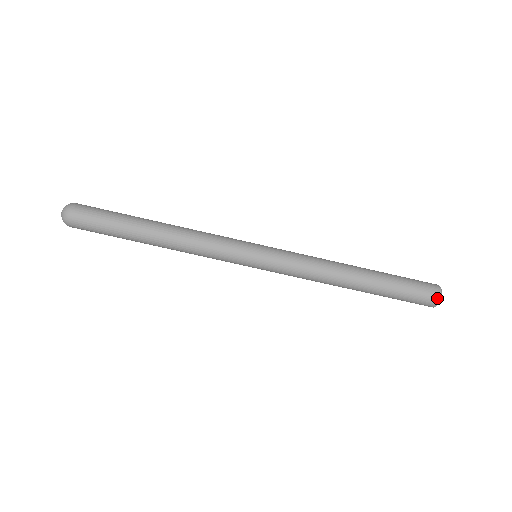
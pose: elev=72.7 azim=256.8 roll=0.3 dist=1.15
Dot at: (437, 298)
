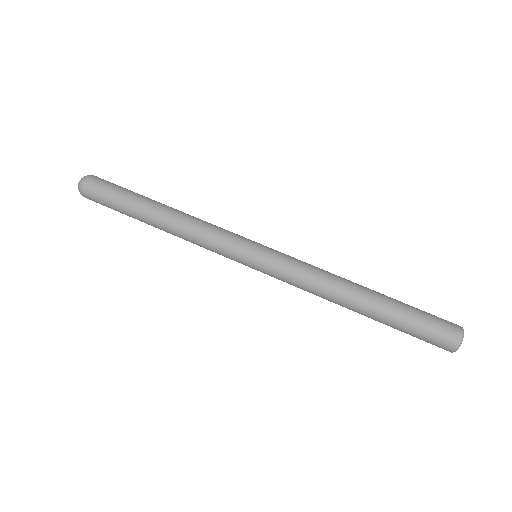
Dot at: (459, 327)
